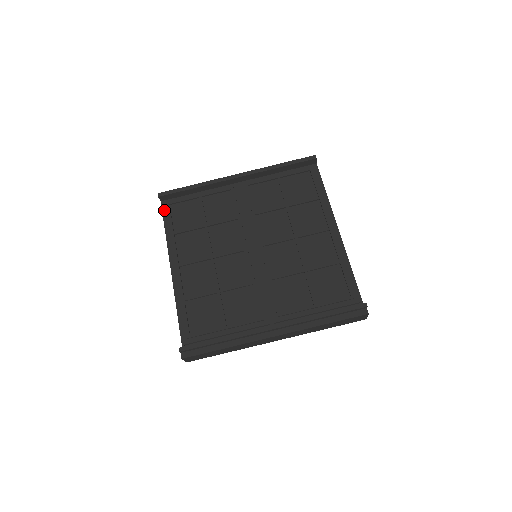
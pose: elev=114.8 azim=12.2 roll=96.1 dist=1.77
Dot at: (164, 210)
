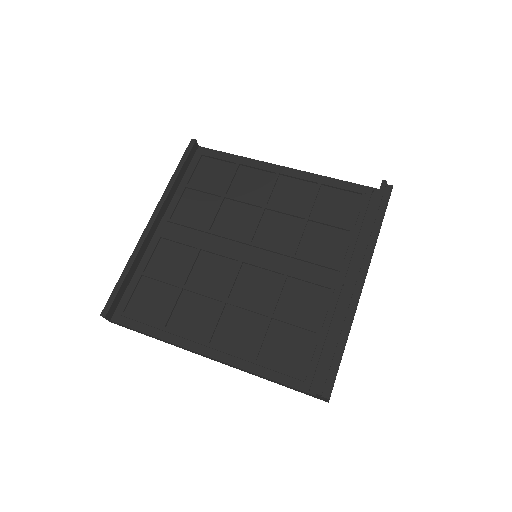
Dot at: (124, 323)
